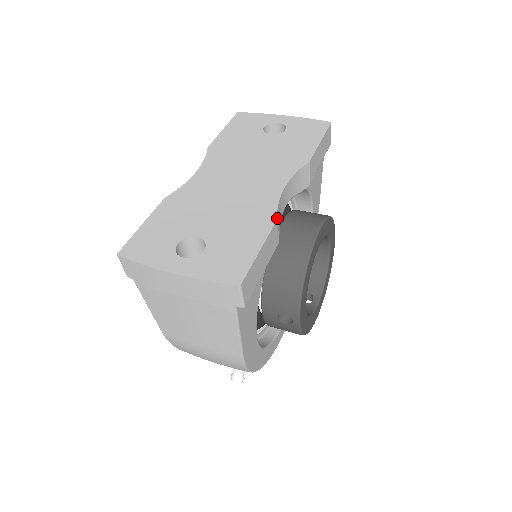
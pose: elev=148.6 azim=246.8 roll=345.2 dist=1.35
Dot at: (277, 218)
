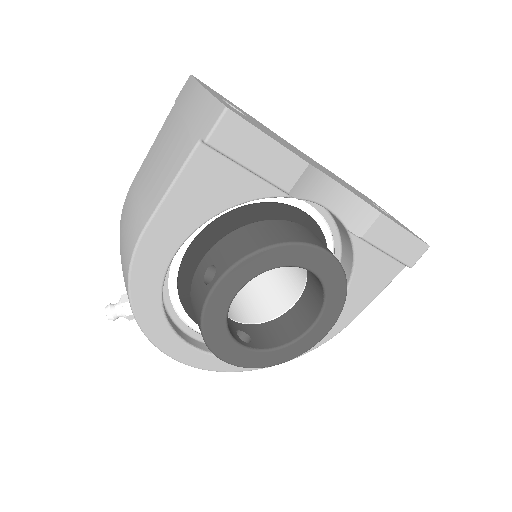
Dot at: (310, 167)
